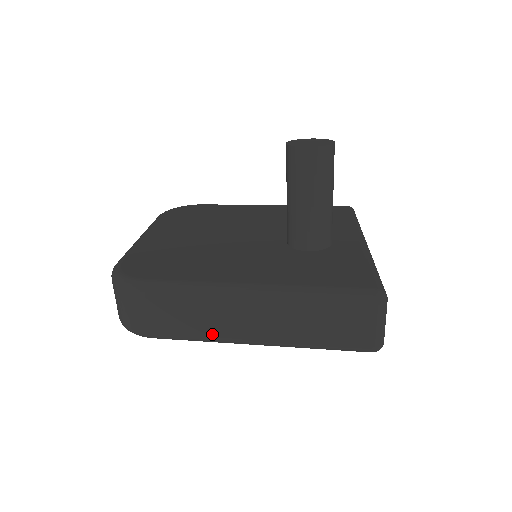
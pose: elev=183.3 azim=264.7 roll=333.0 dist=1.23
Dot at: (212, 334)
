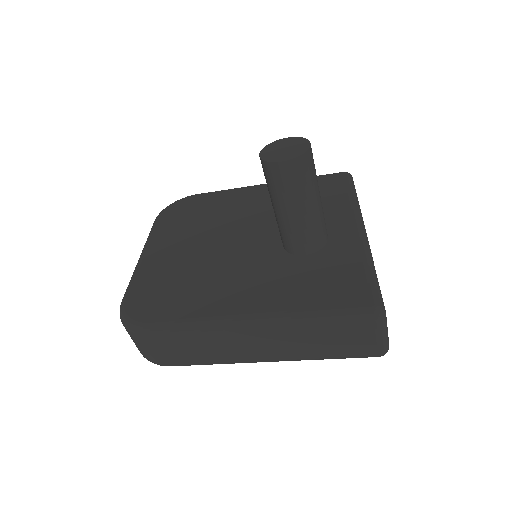
Dot at: (224, 359)
